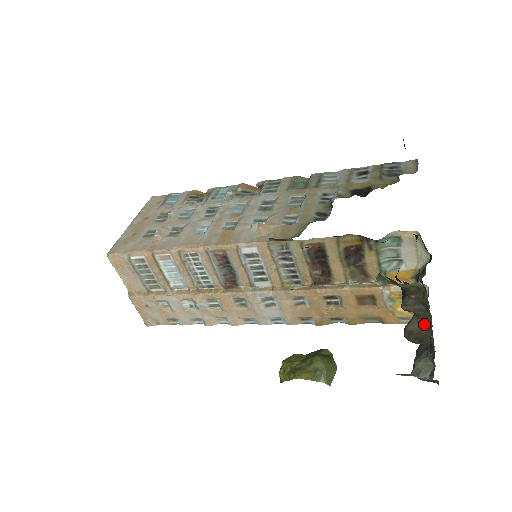
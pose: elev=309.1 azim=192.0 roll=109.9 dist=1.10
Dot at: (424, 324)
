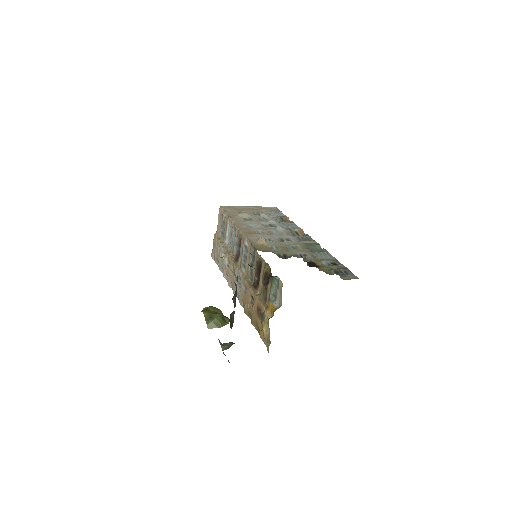
Dot at: occluded
